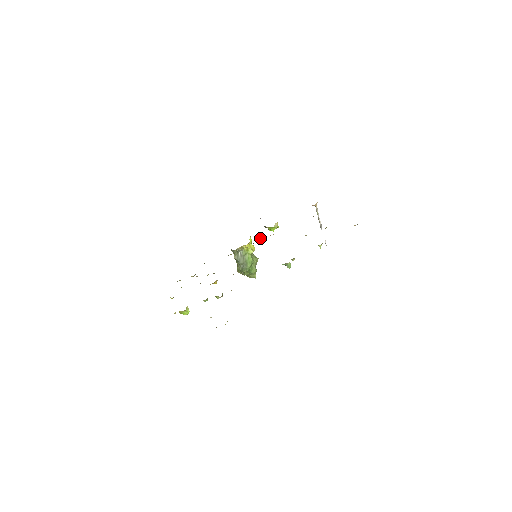
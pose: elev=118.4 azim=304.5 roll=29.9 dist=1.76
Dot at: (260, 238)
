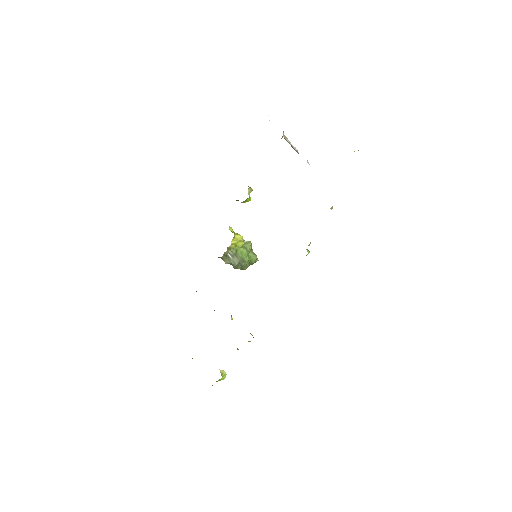
Dot at: occluded
